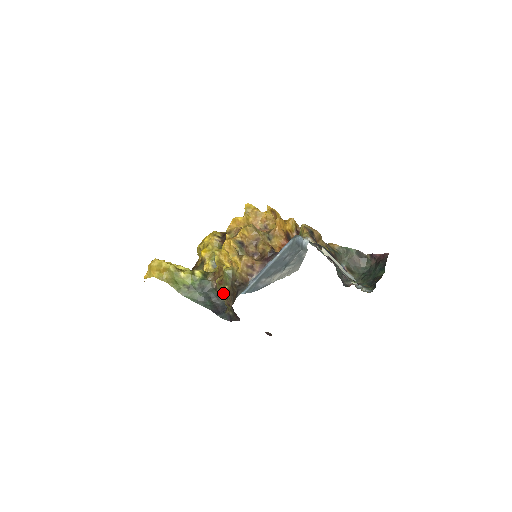
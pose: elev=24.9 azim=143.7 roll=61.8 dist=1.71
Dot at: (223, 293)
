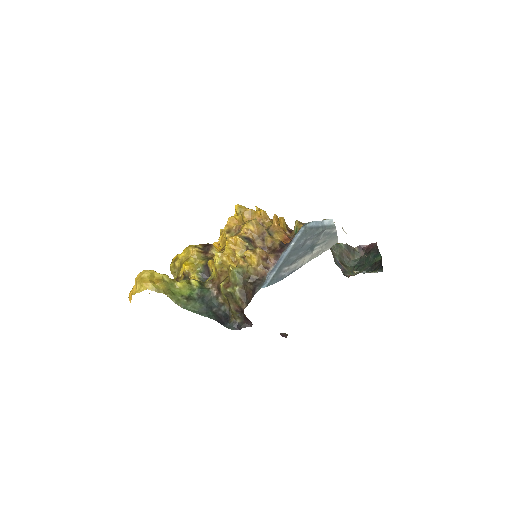
Dot at: (229, 298)
